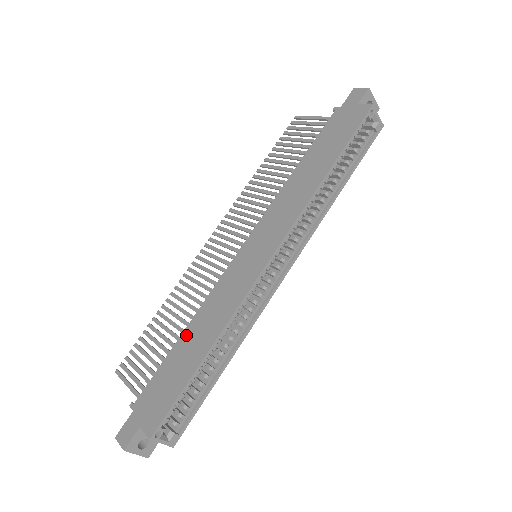
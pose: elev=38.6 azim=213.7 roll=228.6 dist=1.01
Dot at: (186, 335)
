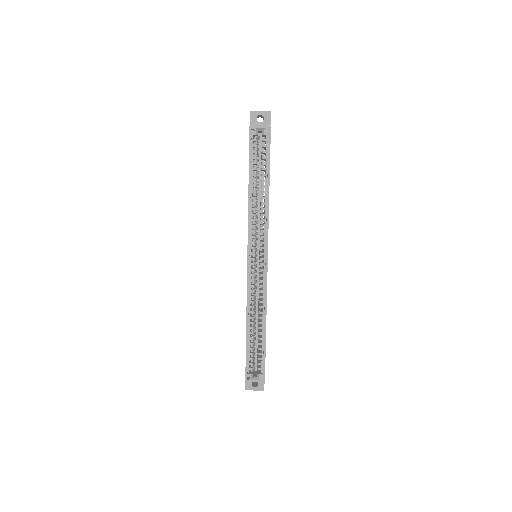
Dot at: occluded
